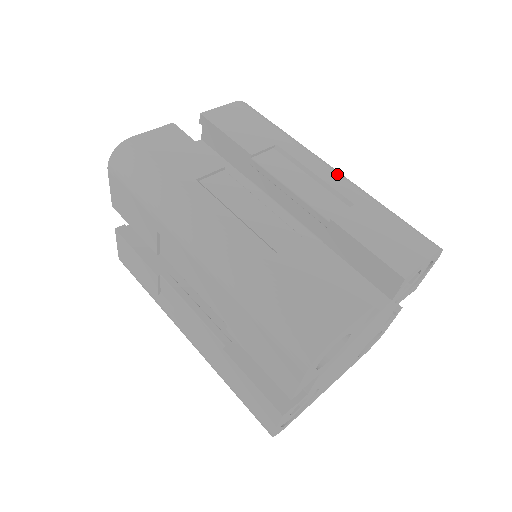
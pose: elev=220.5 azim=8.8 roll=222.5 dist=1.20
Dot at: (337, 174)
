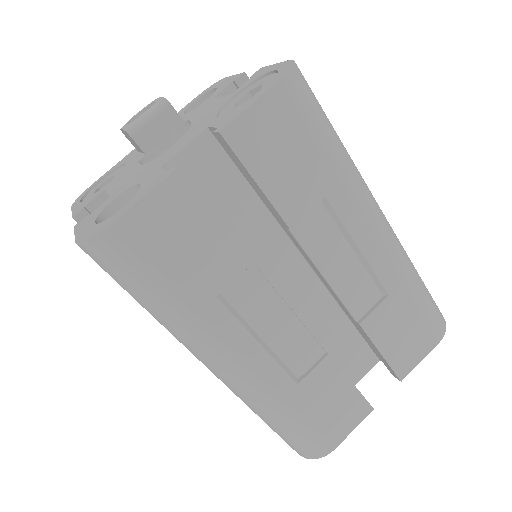
Dot at: (385, 244)
